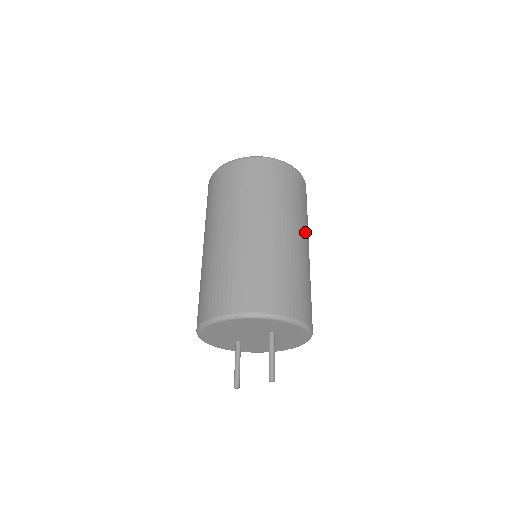
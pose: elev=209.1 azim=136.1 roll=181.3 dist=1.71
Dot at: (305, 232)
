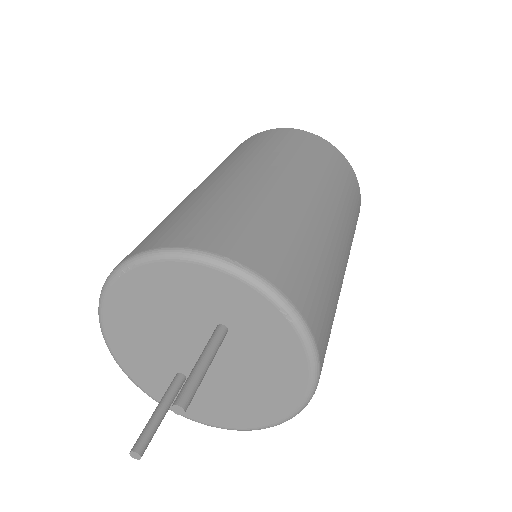
Dot at: (332, 203)
